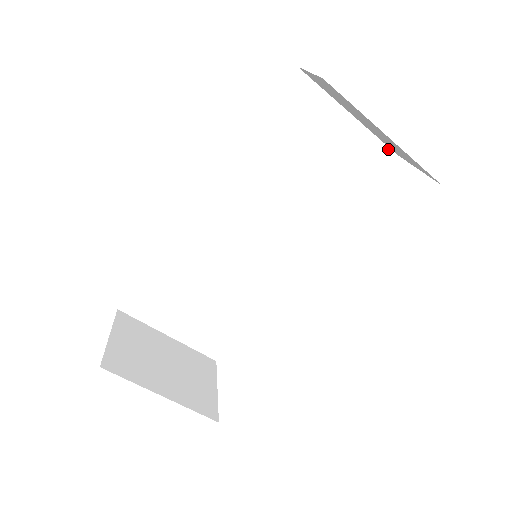
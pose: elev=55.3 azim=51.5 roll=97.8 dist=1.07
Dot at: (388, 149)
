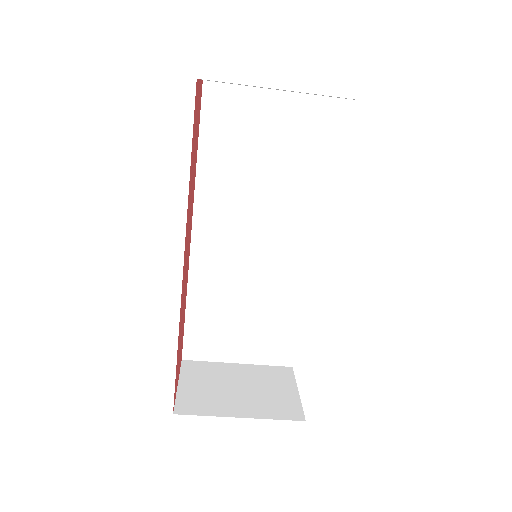
Dot at: (326, 98)
